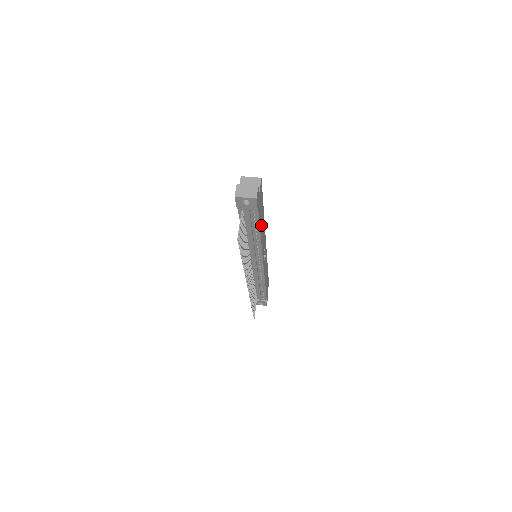
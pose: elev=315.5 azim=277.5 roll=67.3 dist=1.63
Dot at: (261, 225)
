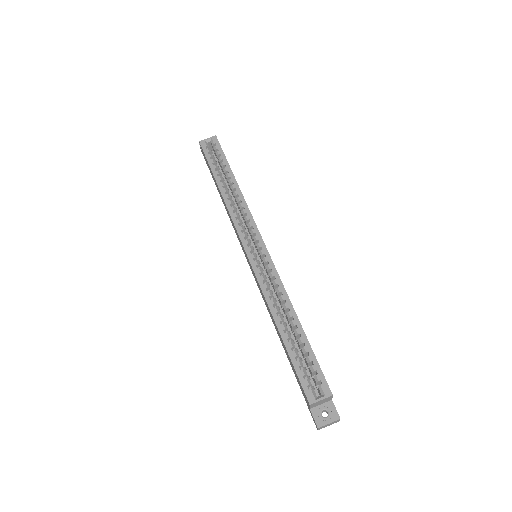
Dot at: occluded
